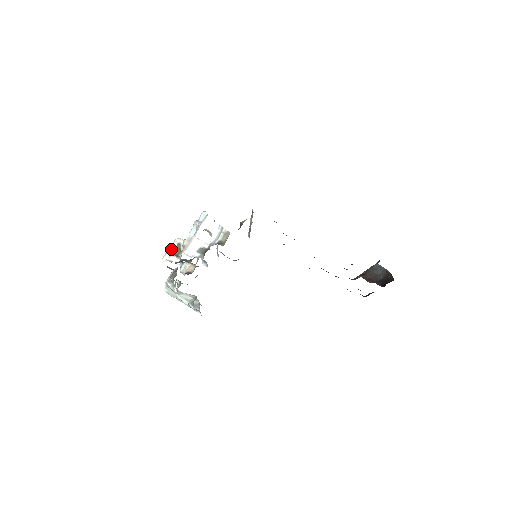
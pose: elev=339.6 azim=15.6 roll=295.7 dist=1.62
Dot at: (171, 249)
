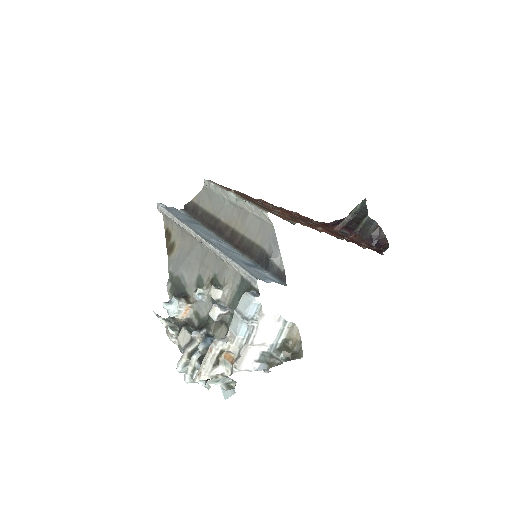
Dot at: (212, 361)
